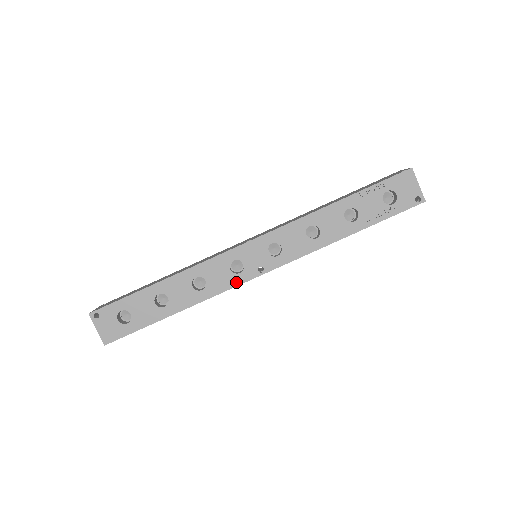
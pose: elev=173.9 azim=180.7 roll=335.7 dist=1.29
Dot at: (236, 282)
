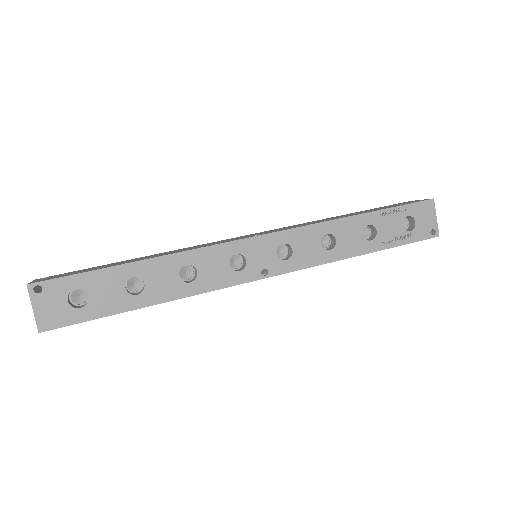
Dot at: (233, 281)
